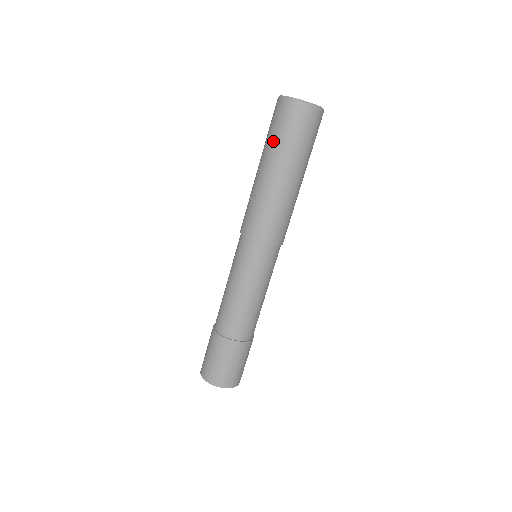
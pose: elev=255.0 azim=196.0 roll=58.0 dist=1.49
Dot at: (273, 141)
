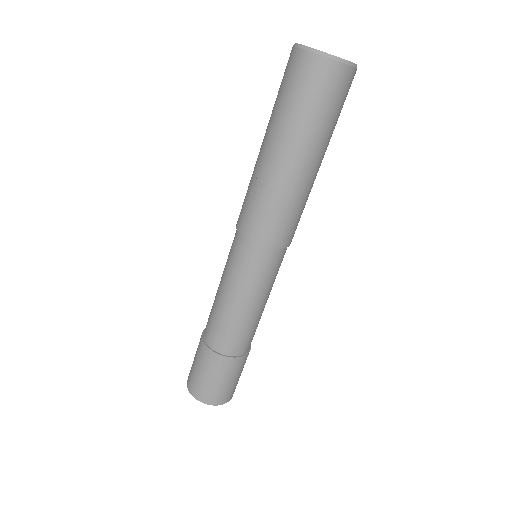
Dot at: (289, 113)
